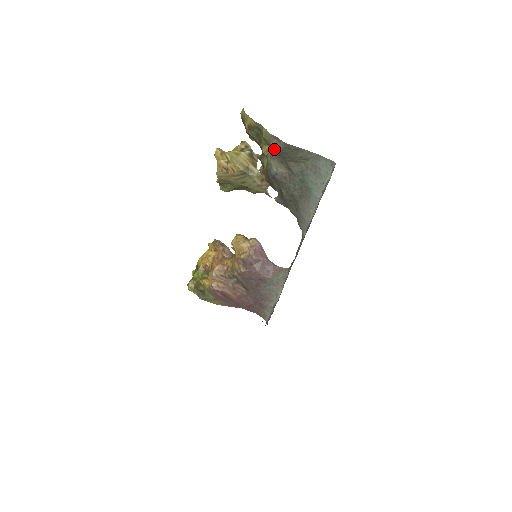
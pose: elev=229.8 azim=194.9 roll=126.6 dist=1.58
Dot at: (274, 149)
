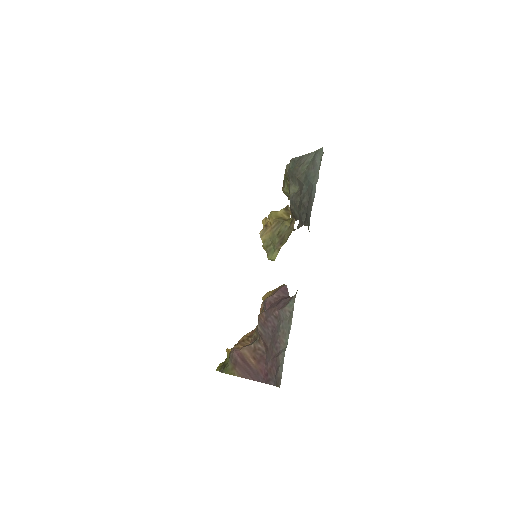
Dot at: (289, 175)
